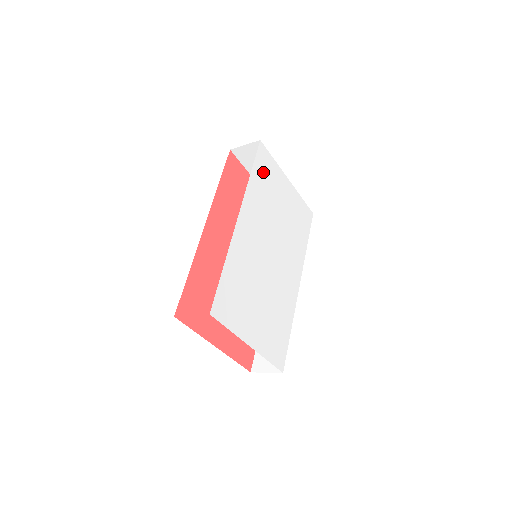
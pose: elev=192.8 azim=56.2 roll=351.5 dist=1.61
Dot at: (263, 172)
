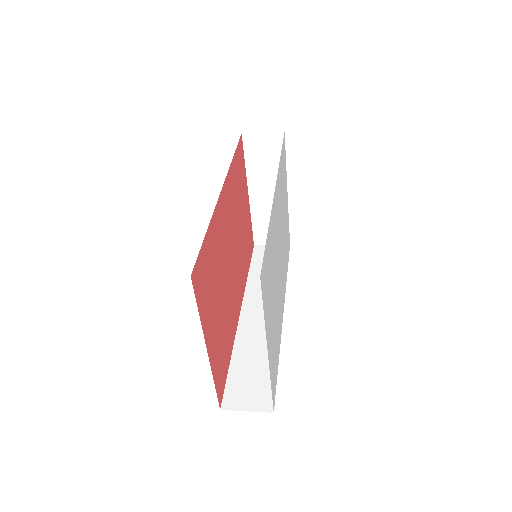
Dot at: (283, 164)
